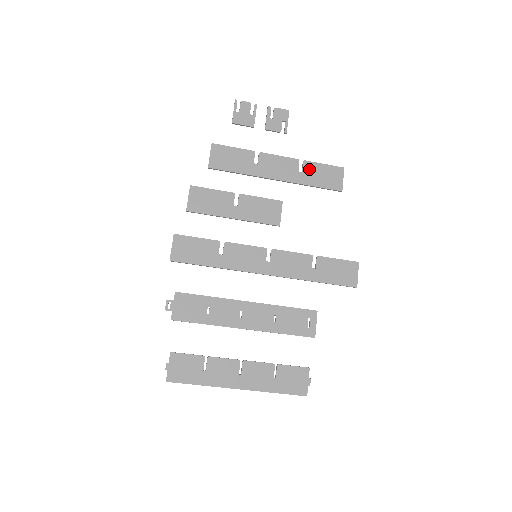
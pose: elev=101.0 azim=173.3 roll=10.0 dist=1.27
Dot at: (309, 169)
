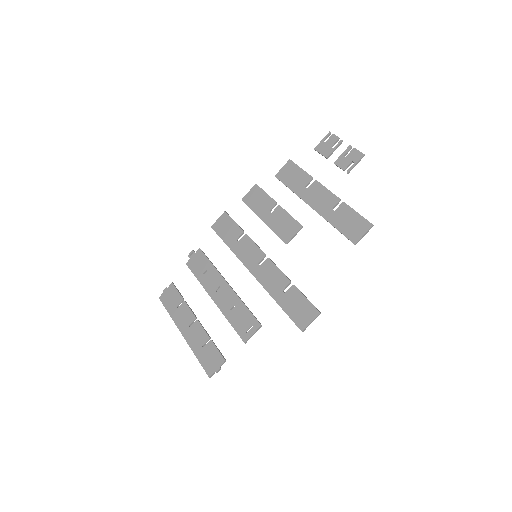
Dot at: (342, 211)
